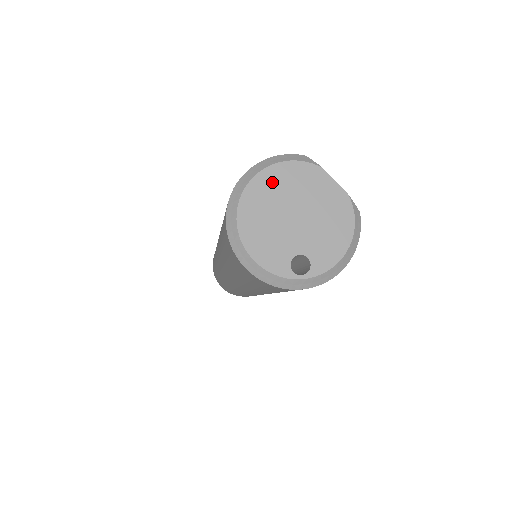
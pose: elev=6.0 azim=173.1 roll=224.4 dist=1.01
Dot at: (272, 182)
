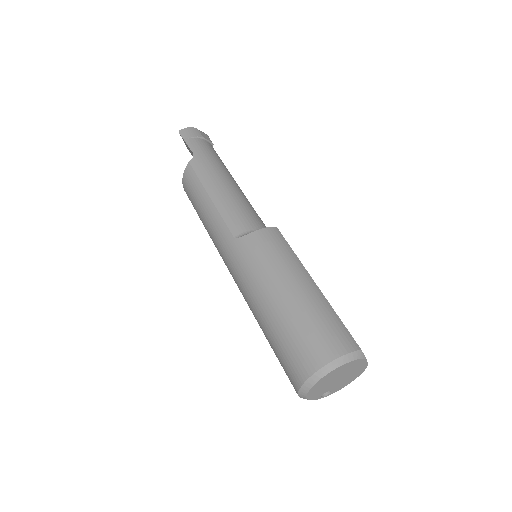
Dot at: (338, 371)
